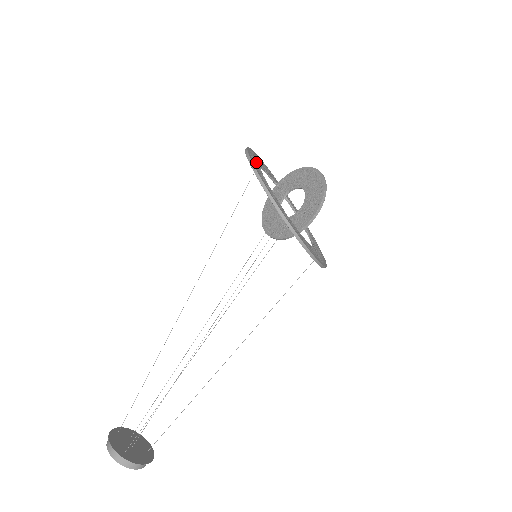
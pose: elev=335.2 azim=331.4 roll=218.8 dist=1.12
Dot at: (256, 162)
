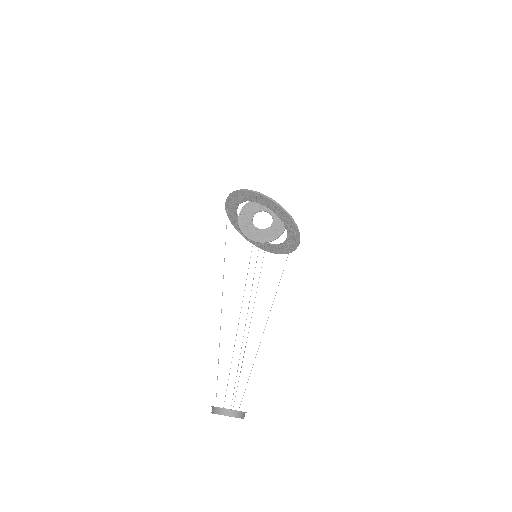
Dot at: (255, 198)
